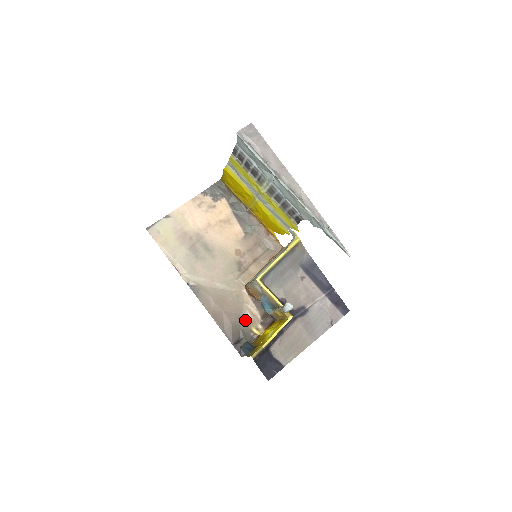
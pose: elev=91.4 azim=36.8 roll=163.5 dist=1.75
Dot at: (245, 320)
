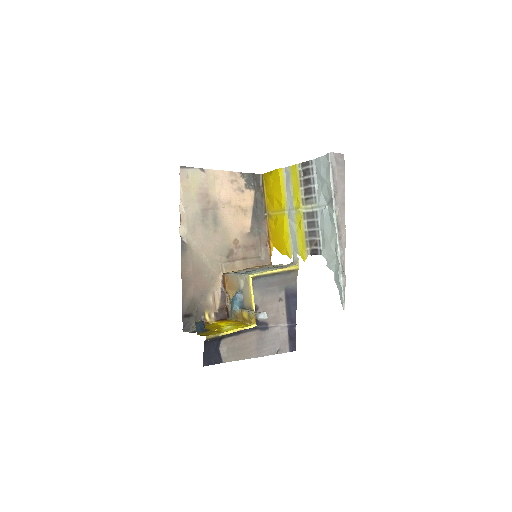
Dot at: (205, 302)
